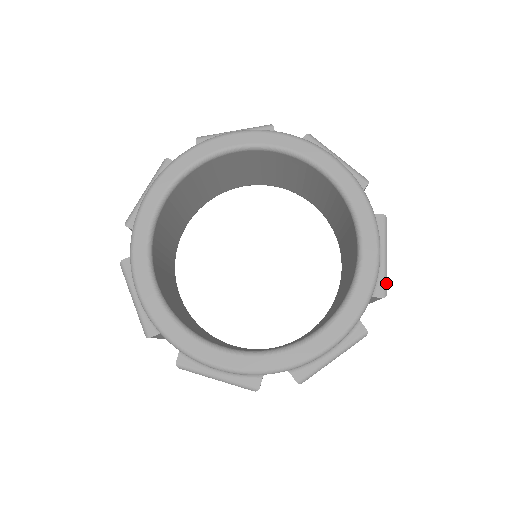
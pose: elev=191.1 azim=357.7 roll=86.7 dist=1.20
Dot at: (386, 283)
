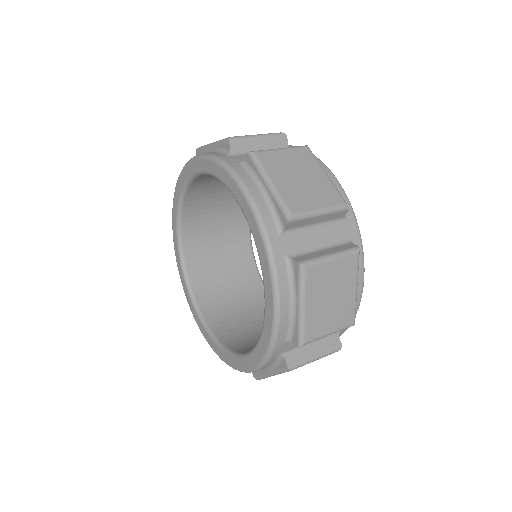
Dot at: (283, 207)
